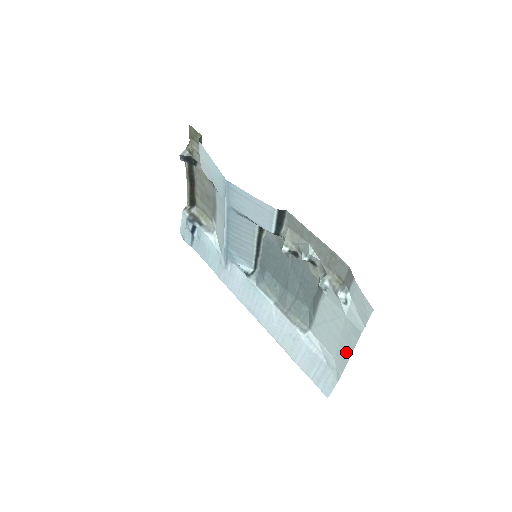
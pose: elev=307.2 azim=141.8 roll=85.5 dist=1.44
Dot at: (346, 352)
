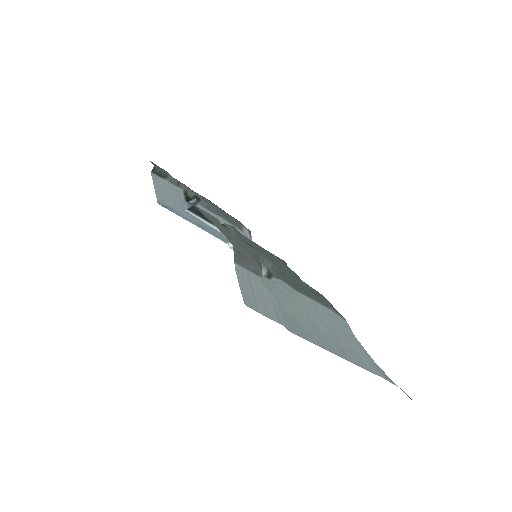
Dot at: (341, 352)
